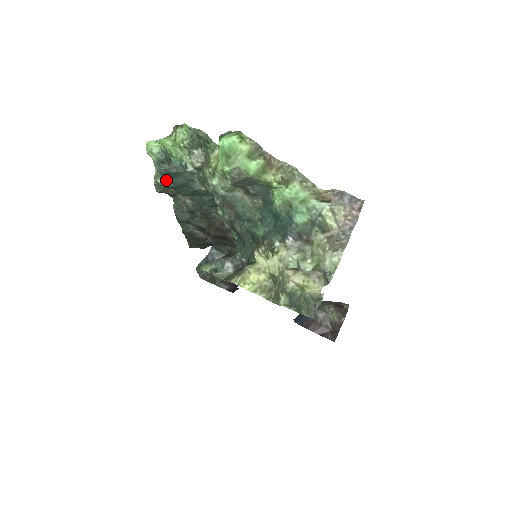
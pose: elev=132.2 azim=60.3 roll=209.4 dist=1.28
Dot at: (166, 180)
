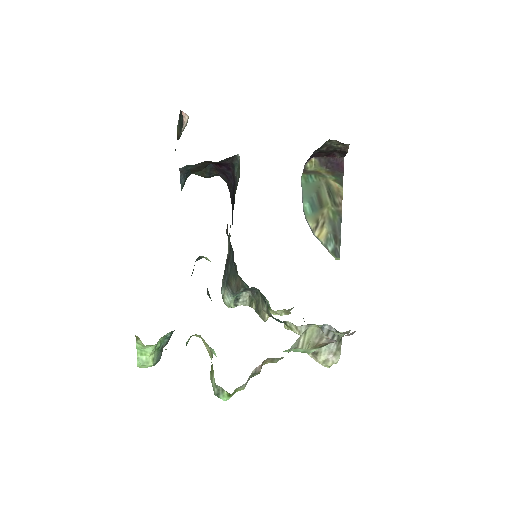
Dot at: occluded
